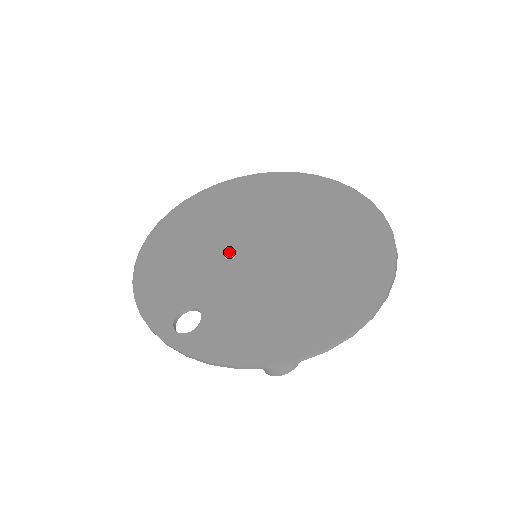
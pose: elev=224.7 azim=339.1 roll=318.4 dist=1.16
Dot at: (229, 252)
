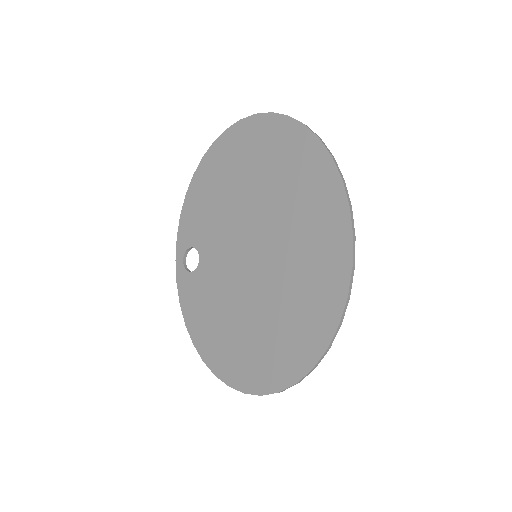
Dot at: (243, 233)
